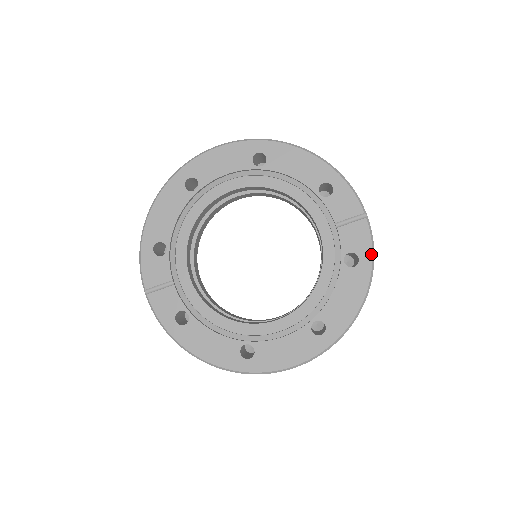
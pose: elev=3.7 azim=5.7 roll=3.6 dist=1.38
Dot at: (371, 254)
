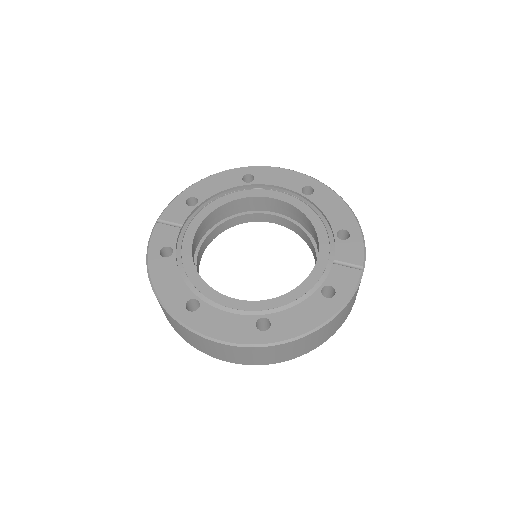
Dot at: (348, 297)
